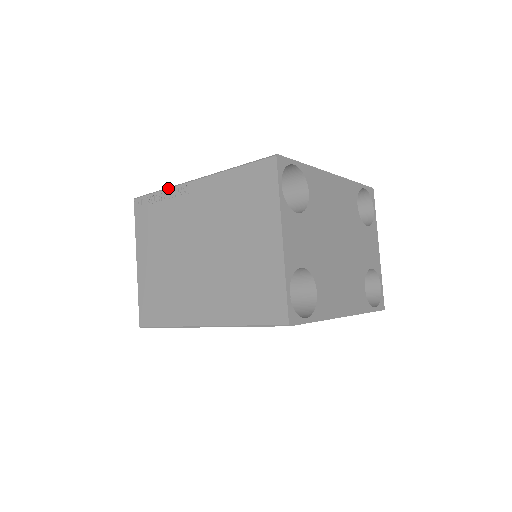
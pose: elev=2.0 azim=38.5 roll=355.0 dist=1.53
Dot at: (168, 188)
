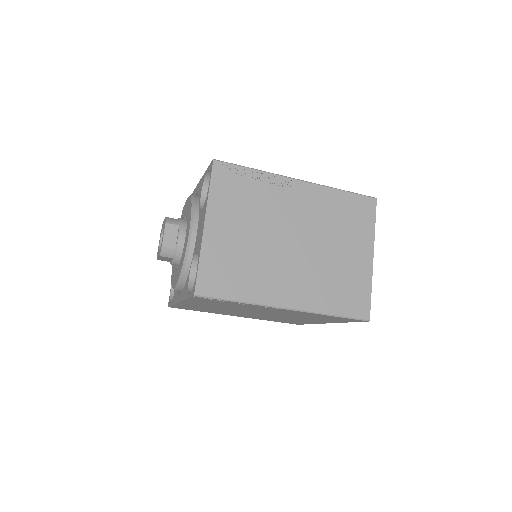
Dot at: (266, 172)
